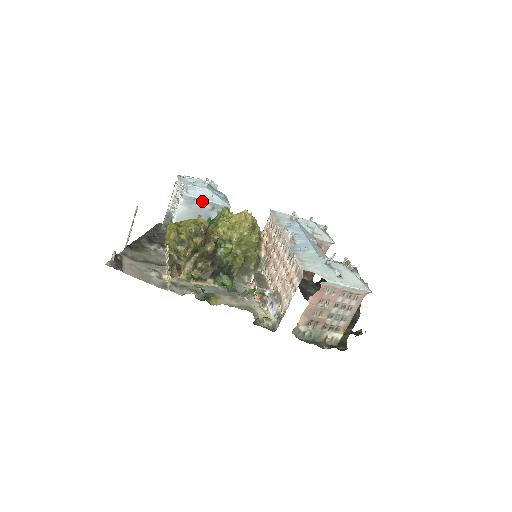
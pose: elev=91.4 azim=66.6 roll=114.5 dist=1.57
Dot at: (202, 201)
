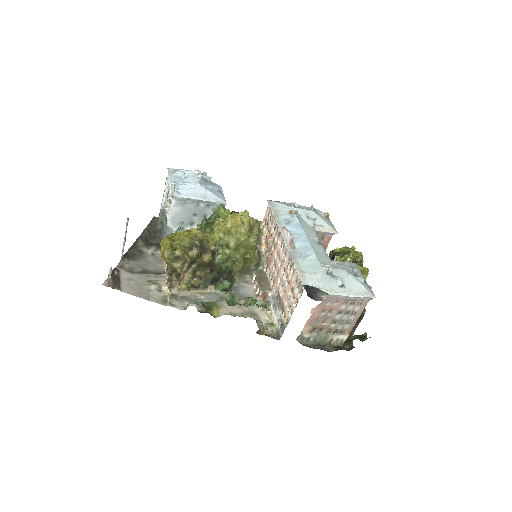
Dot at: (195, 200)
